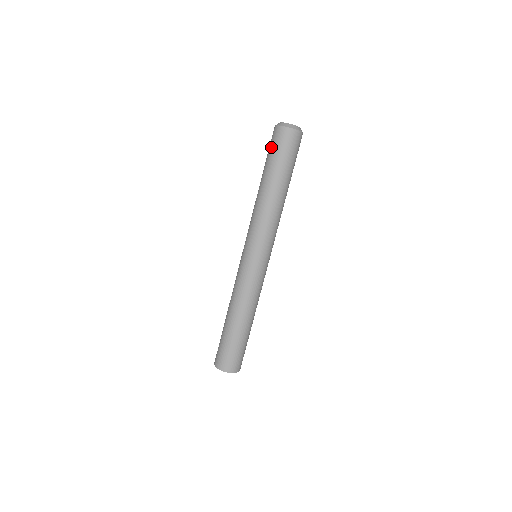
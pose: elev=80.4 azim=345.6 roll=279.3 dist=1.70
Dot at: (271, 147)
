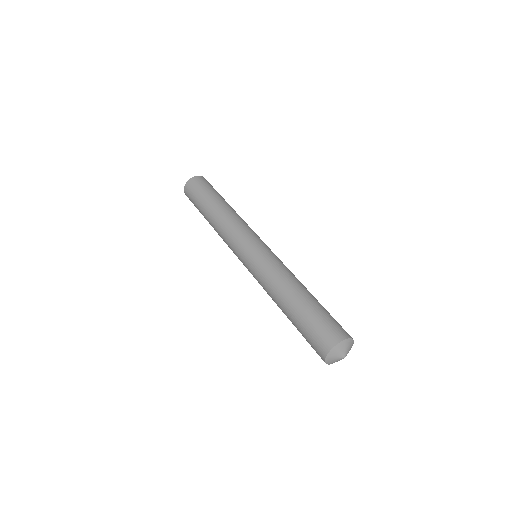
Dot at: (197, 189)
